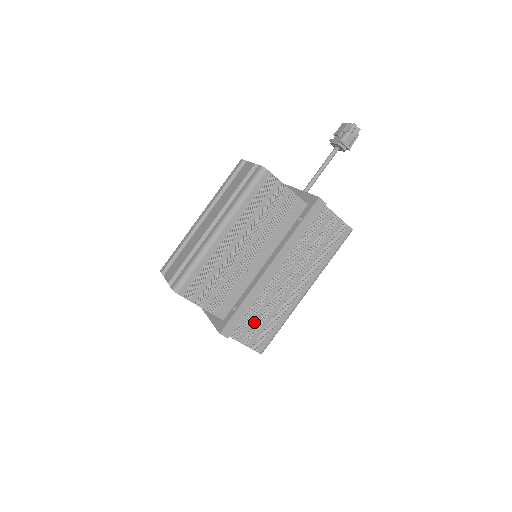
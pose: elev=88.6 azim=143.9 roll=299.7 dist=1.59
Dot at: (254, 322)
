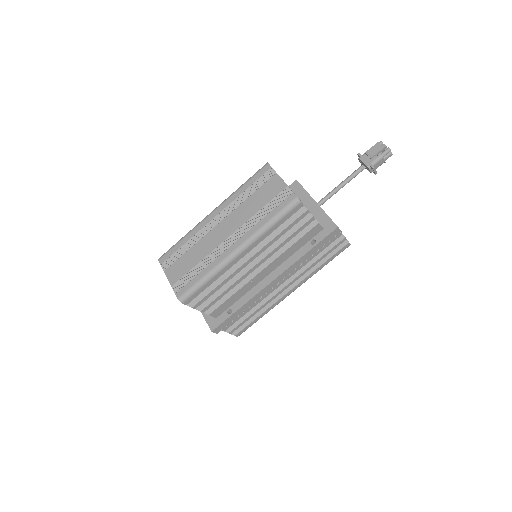
Dot at: (241, 316)
